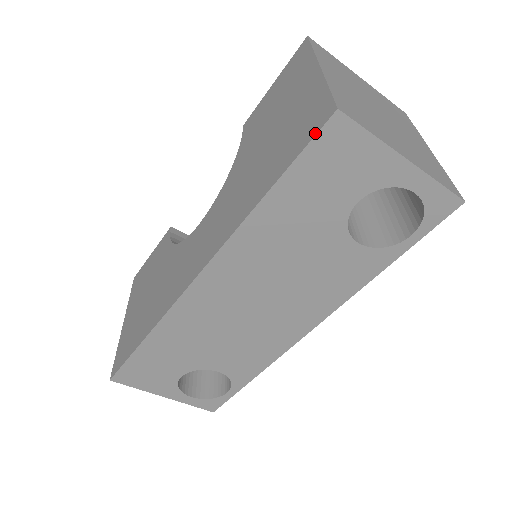
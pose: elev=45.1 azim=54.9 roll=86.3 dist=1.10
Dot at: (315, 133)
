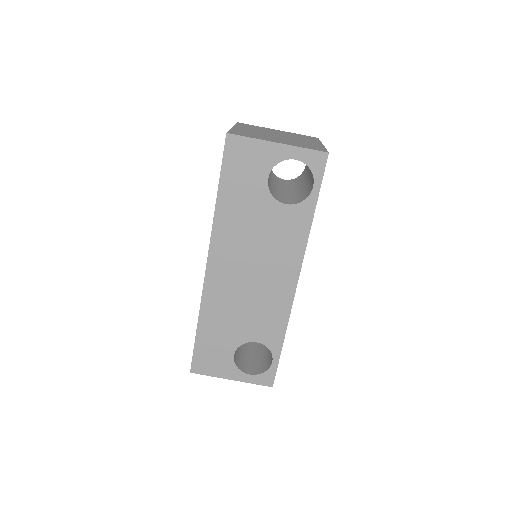
Dot at: (224, 150)
